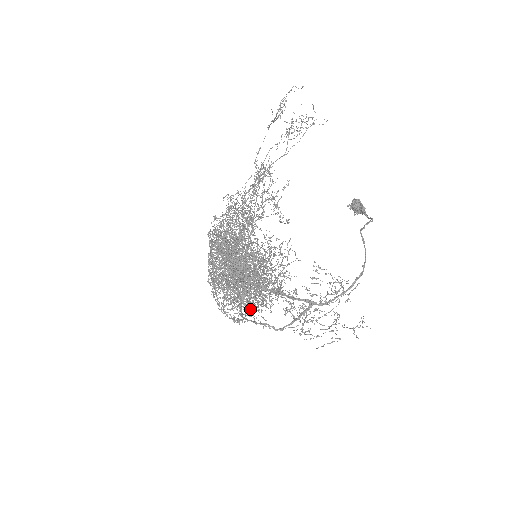
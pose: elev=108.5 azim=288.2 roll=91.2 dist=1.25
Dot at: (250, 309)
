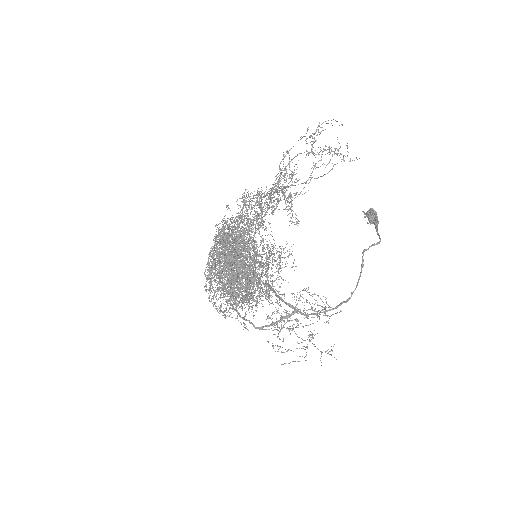
Dot at: (236, 308)
